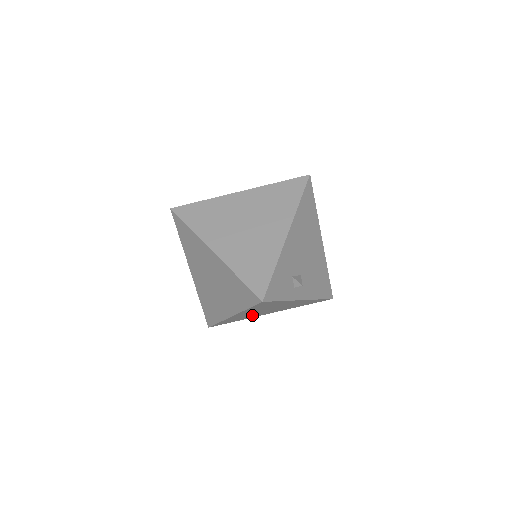
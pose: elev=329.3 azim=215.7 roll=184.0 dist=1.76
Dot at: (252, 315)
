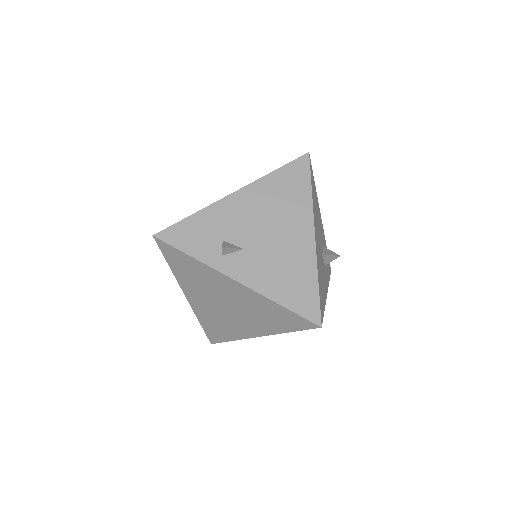
Dot at: (227, 322)
